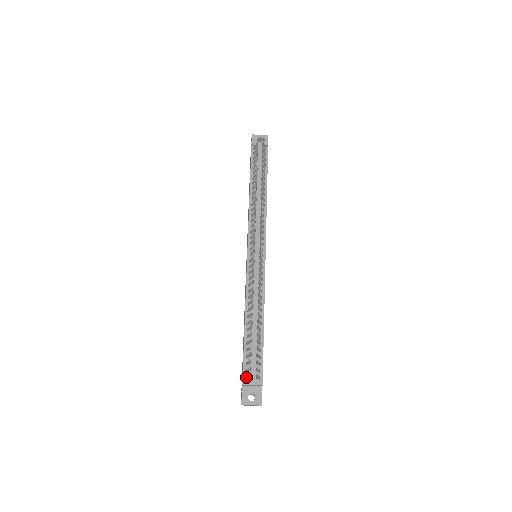
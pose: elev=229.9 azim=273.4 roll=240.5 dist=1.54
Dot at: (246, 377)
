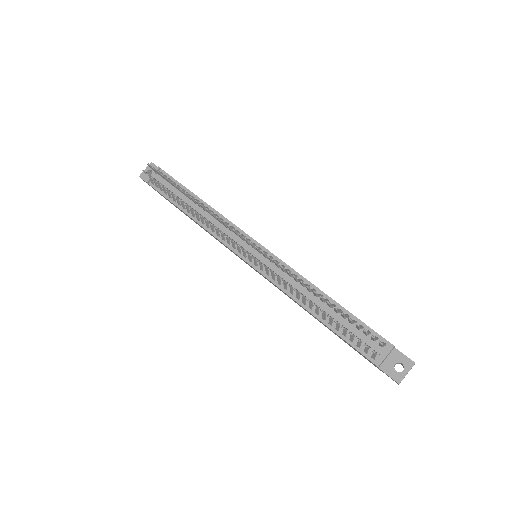
Dot at: (373, 357)
